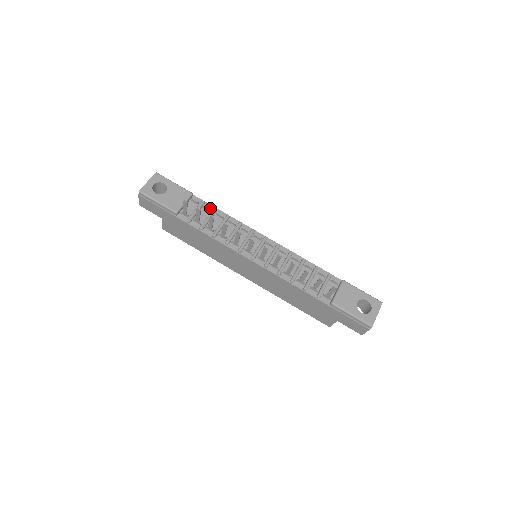
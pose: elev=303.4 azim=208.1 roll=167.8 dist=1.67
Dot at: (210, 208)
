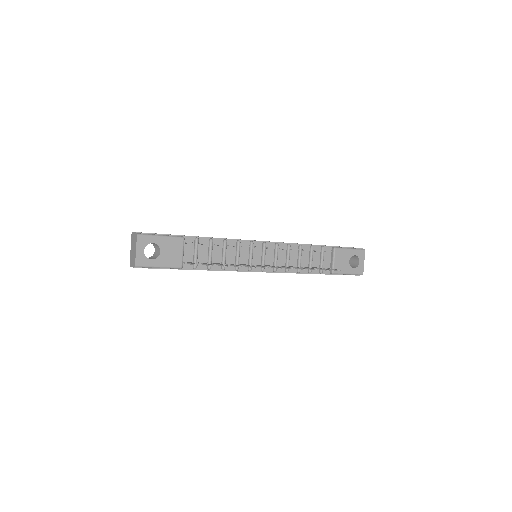
Dot at: (205, 241)
